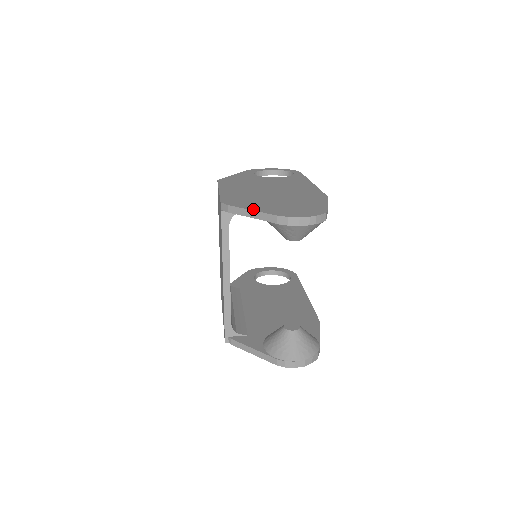
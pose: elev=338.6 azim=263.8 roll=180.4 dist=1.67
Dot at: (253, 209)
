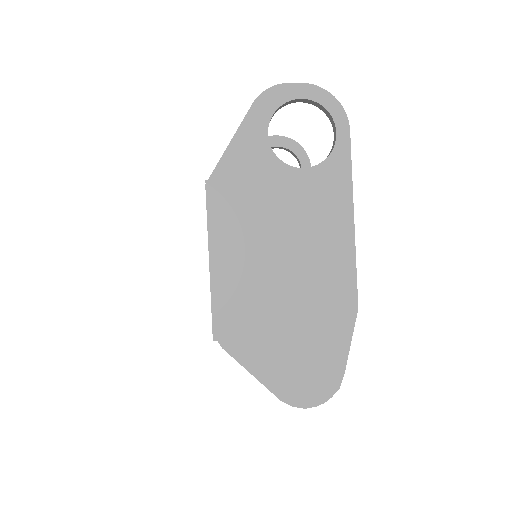
Dot at: (253, 372)
